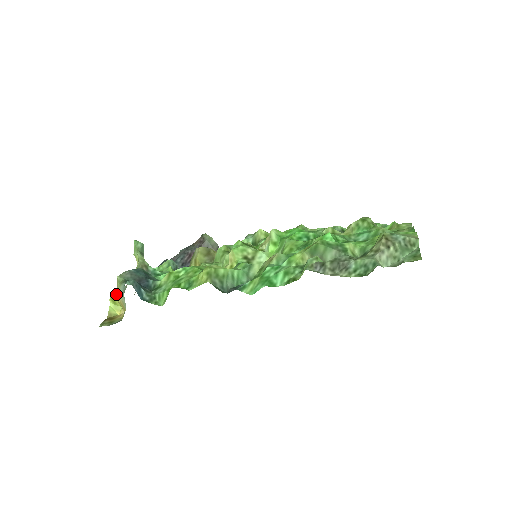
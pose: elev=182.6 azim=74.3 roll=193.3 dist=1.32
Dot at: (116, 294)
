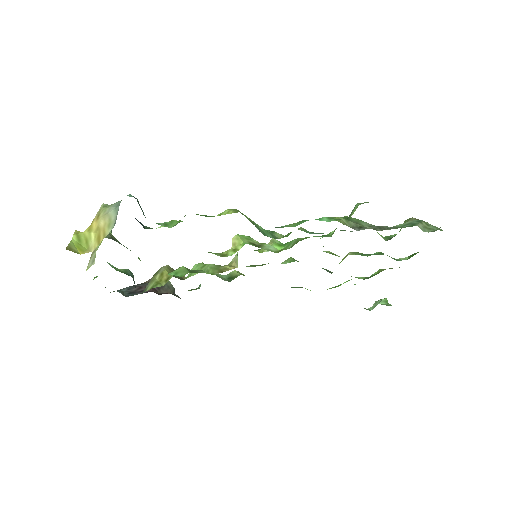
Dot at: (89, 227)
